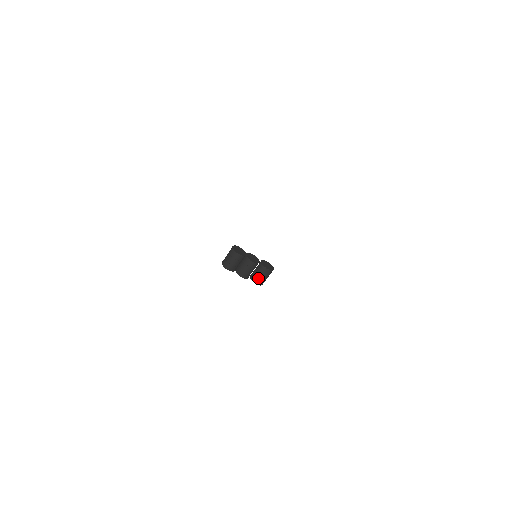
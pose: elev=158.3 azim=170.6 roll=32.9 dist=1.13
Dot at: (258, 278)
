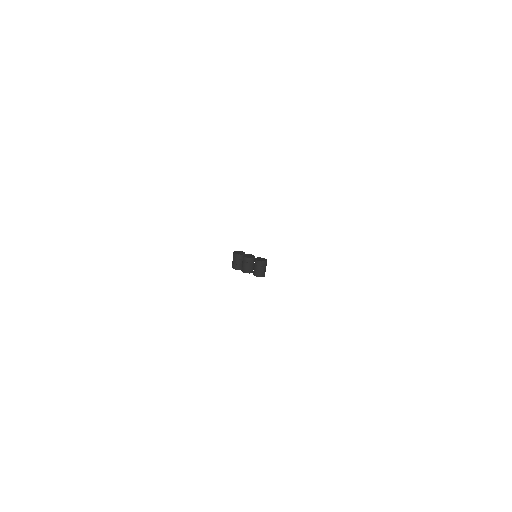
Dot at: (255, 271)
